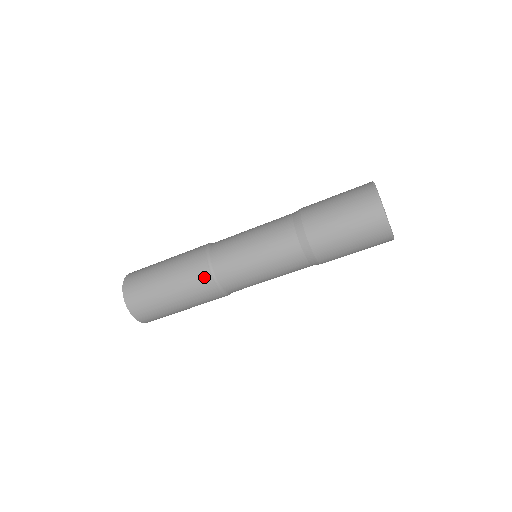
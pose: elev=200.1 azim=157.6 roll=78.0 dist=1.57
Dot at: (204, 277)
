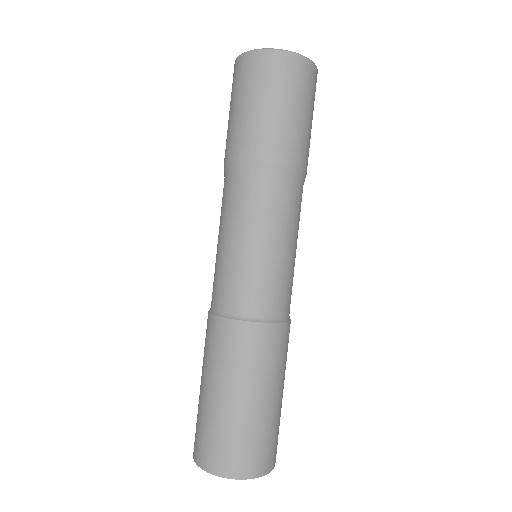
Dot at: (216, 327)
